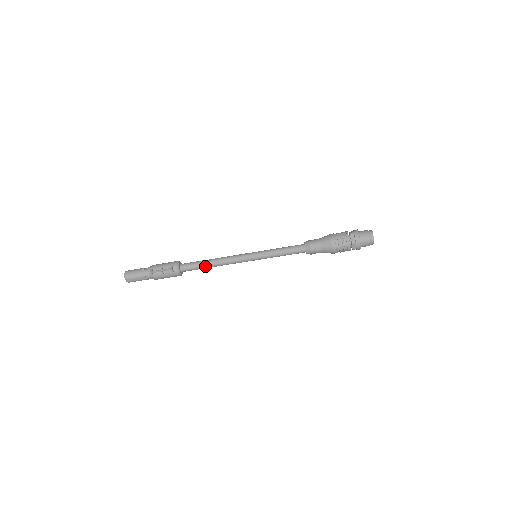
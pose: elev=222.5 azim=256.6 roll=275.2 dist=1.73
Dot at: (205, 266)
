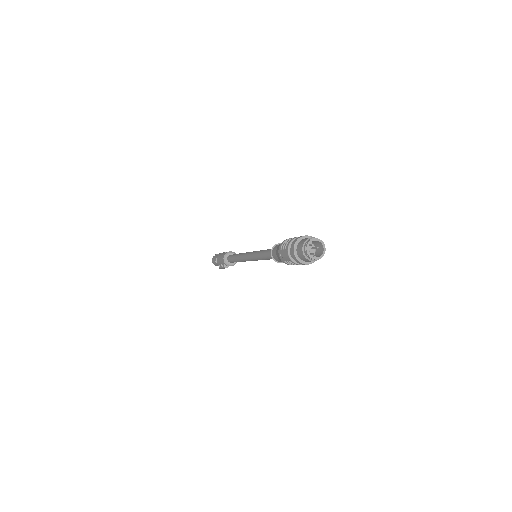
Dot at: occluded
